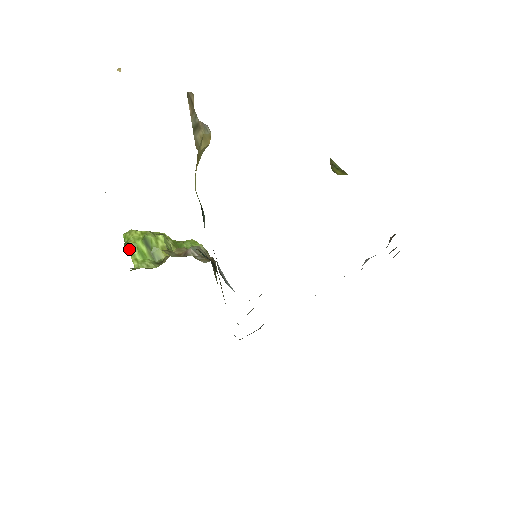
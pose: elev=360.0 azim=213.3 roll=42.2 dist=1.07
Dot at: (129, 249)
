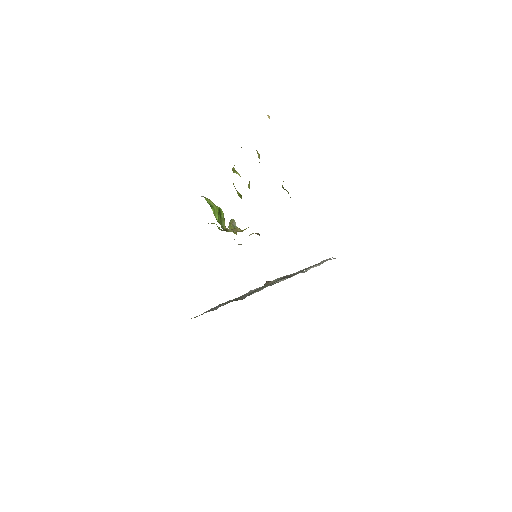
Dot at: (214, 210)
